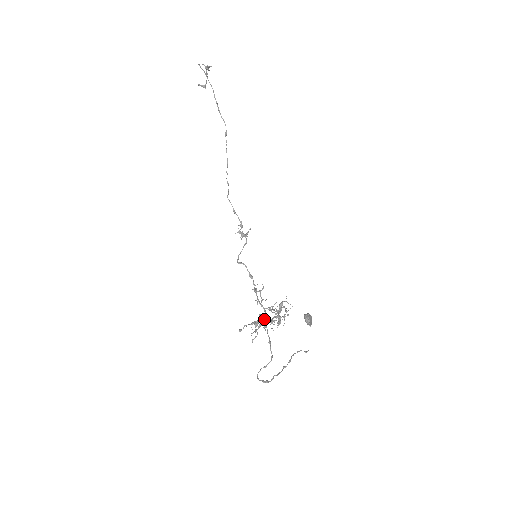
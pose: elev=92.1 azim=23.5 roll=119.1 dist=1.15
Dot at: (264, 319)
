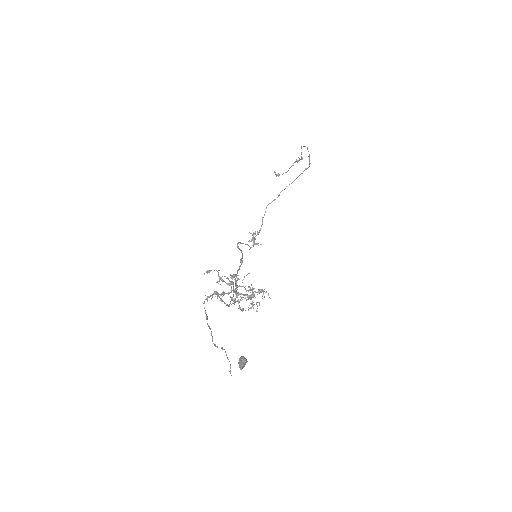
Dot at: (232, 290)
